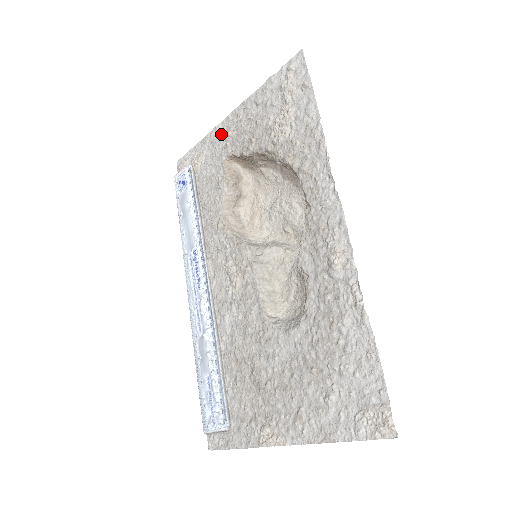
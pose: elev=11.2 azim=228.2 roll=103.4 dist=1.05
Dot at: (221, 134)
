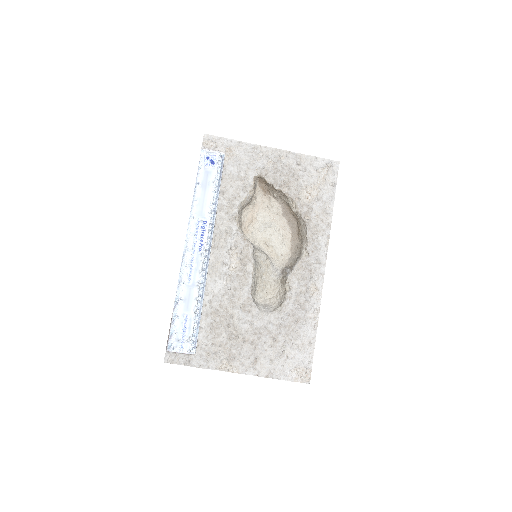
Dot at: (260, 155)
